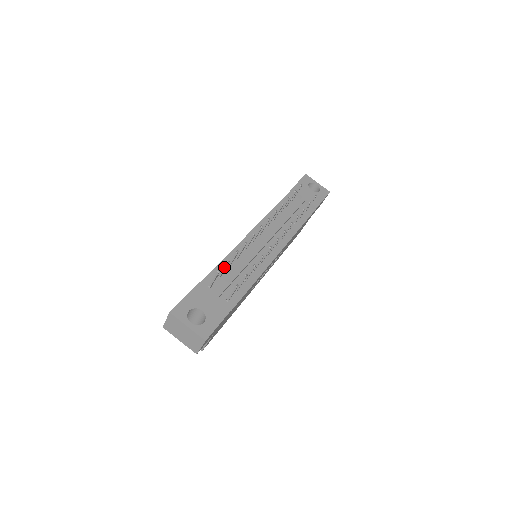
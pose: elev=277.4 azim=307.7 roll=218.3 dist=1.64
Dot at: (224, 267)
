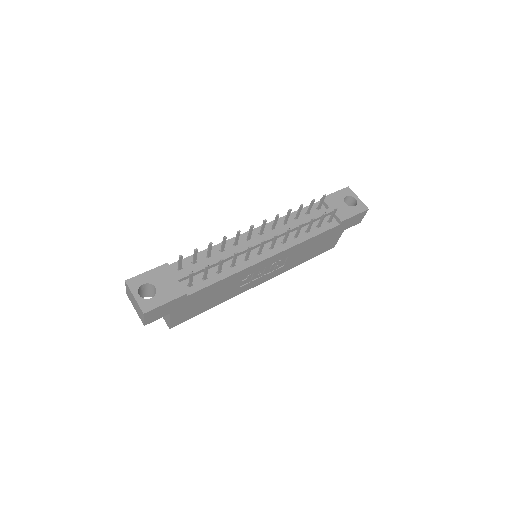
Dot at: (194, 254)
